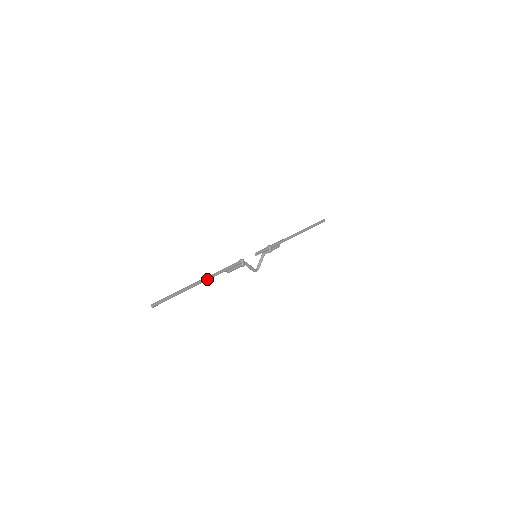
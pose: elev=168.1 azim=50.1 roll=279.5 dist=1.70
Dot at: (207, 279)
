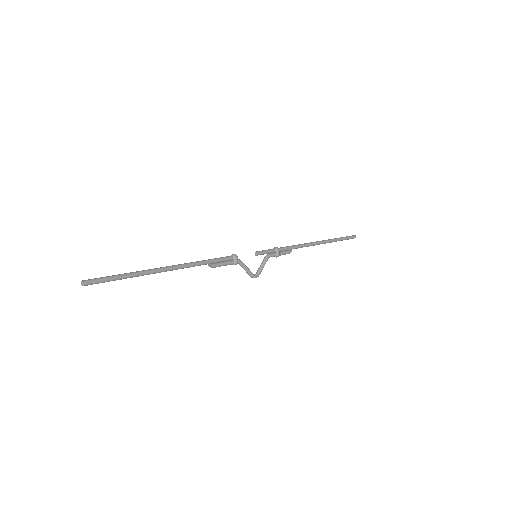
Dot at: (178, 267)
